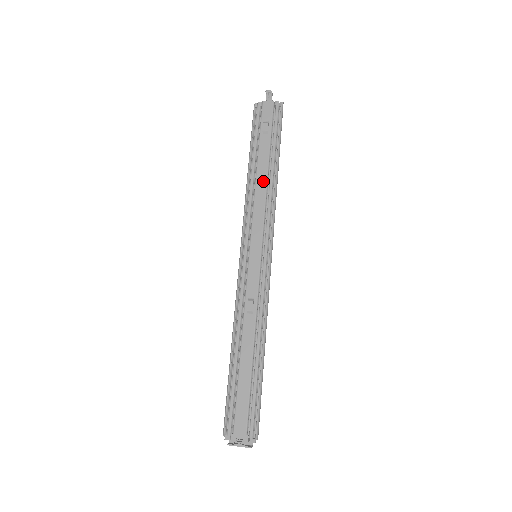
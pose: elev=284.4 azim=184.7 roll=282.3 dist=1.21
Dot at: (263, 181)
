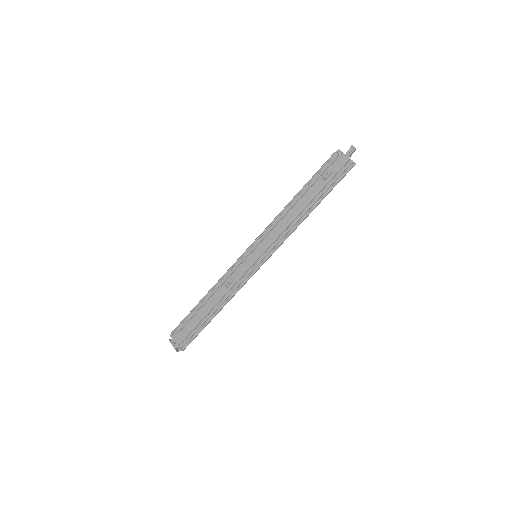
Dot at: (295, 212)
